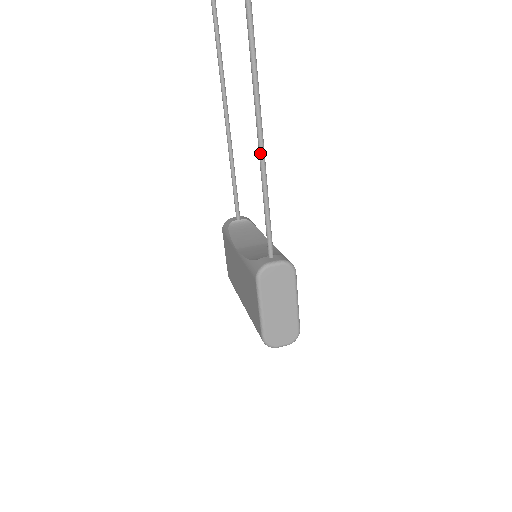
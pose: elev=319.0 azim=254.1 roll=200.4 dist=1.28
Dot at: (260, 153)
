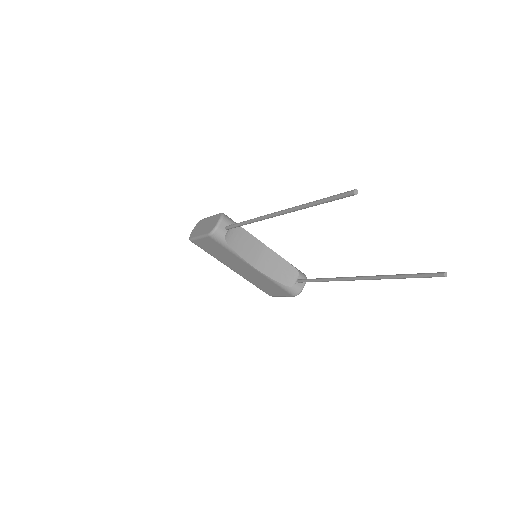
Dot at: occluded
